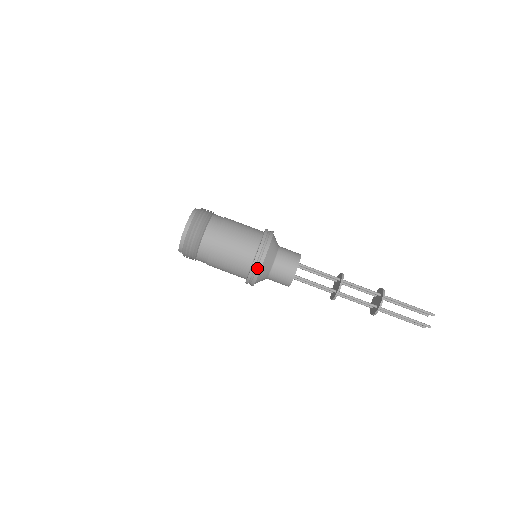
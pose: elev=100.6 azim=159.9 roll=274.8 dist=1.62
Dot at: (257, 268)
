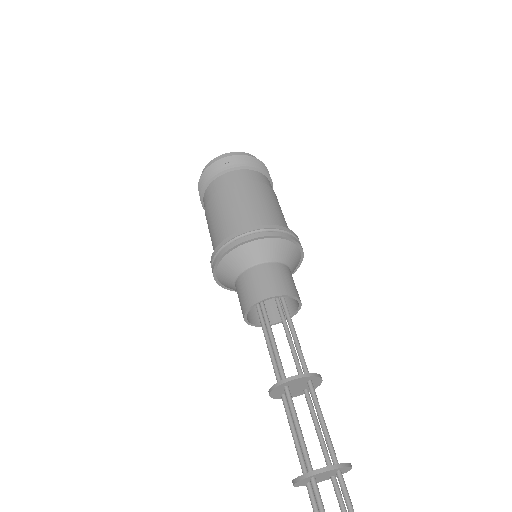
Dot at: (235, 240)
